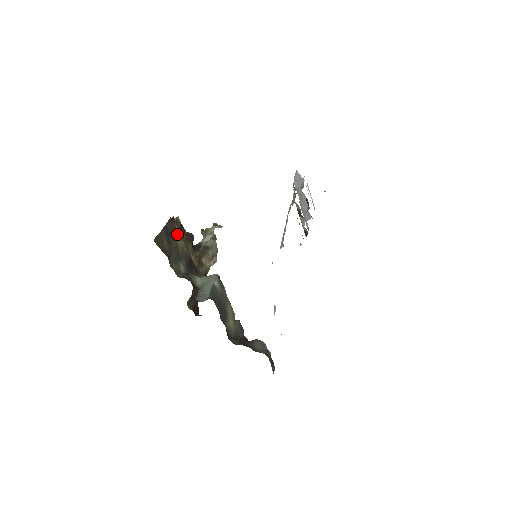
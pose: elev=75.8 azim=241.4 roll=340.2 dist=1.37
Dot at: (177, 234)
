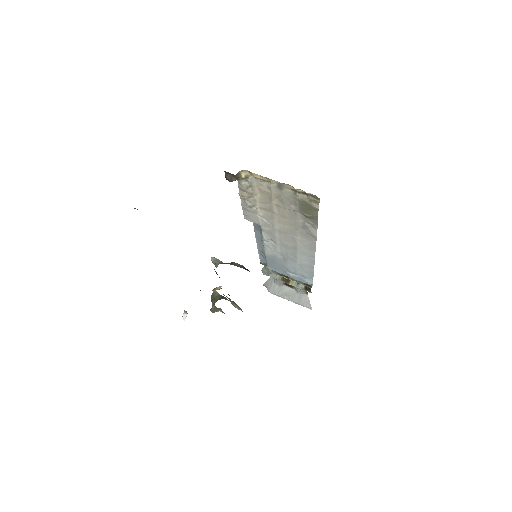
Dot at: occluded
